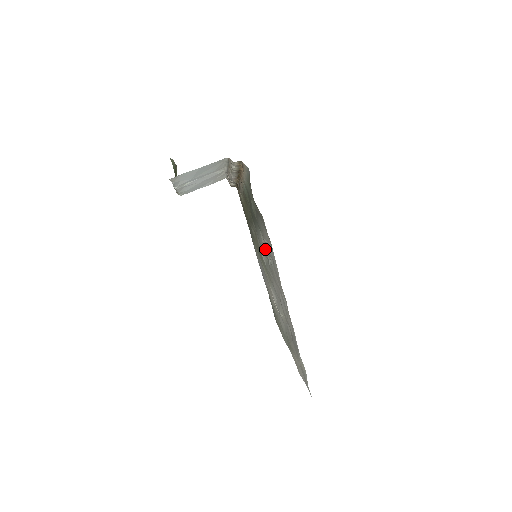
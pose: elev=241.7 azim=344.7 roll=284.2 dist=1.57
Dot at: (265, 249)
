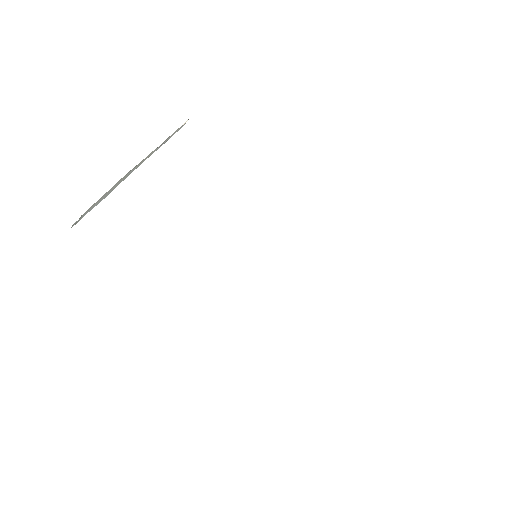
Dot at: occluded
